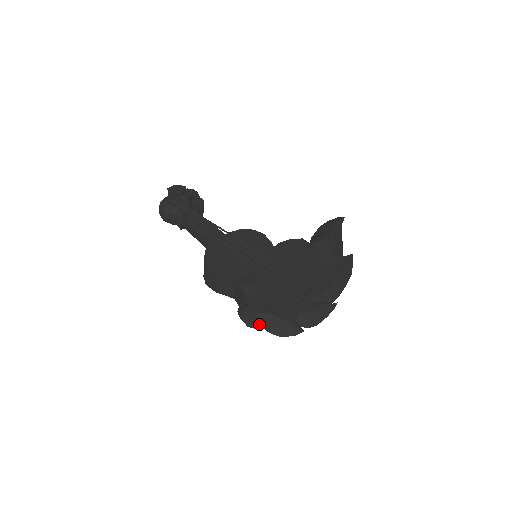
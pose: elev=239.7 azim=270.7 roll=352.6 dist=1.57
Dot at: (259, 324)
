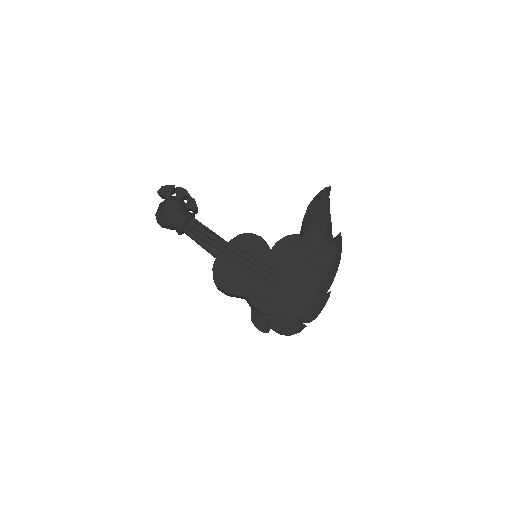
Dot at: (270, 328)
